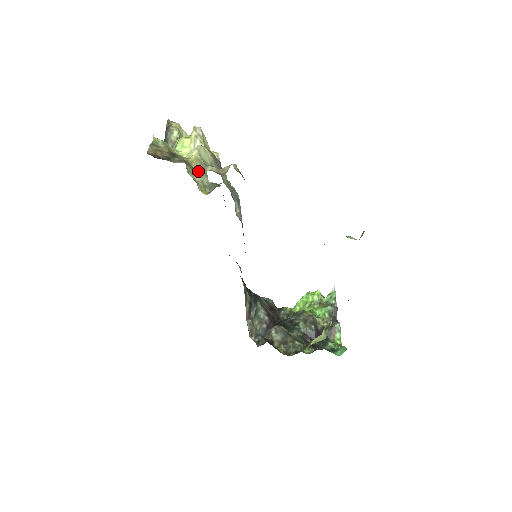
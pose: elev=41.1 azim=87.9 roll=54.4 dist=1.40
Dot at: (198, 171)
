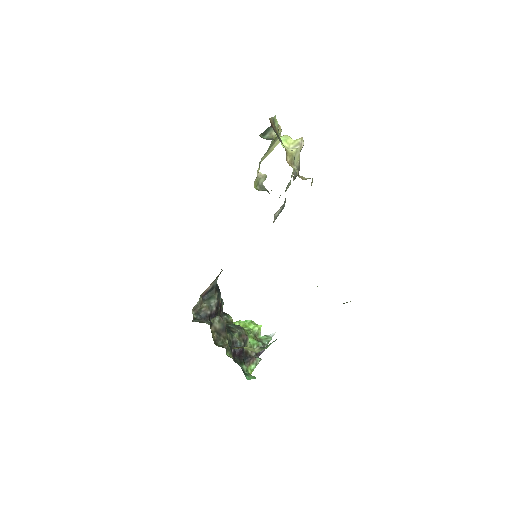
Dot at: (287, 162)
